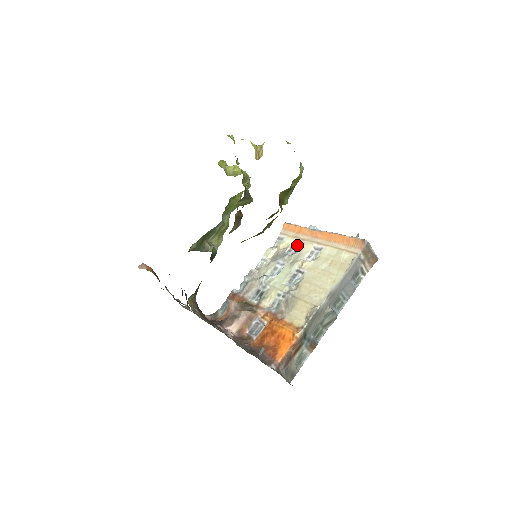
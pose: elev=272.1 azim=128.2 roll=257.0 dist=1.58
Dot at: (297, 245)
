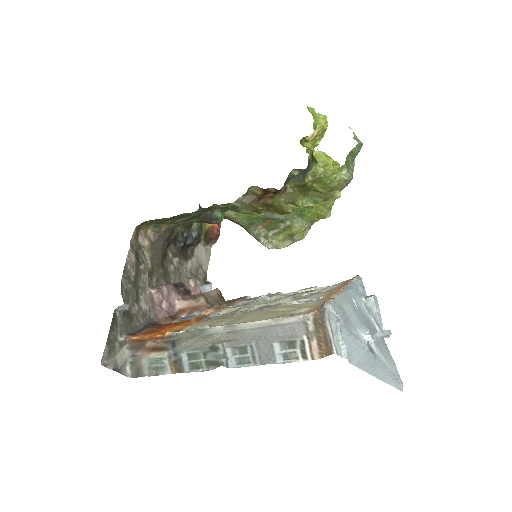
Dot at: occluded
